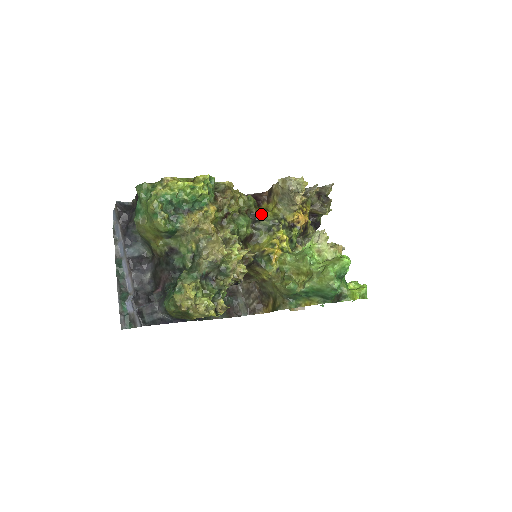
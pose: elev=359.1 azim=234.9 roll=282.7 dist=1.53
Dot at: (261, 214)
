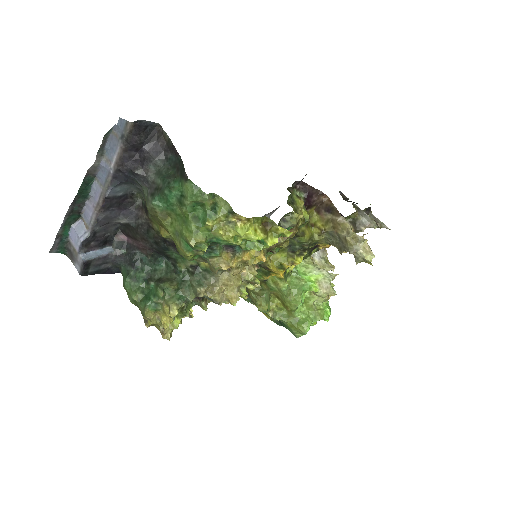
Dot at: (300, 235)
